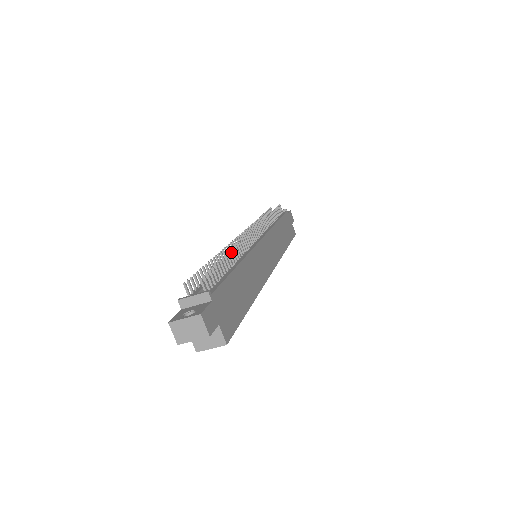
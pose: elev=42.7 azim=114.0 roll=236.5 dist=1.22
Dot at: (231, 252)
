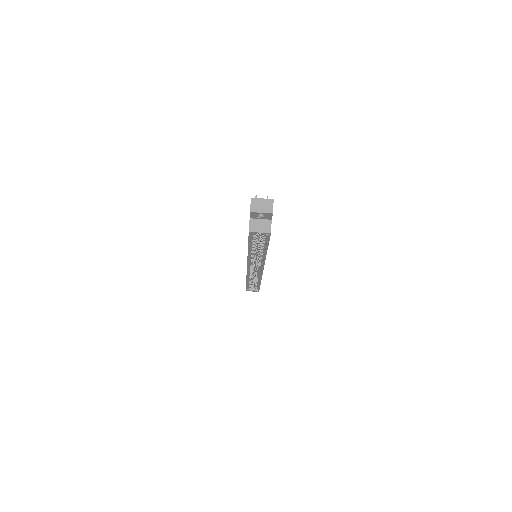
Dot at: occluded
